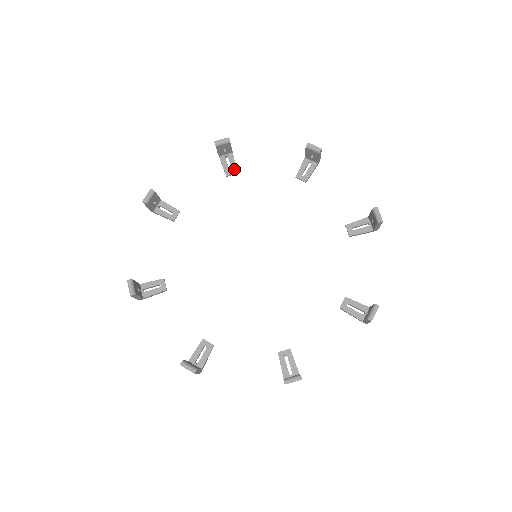
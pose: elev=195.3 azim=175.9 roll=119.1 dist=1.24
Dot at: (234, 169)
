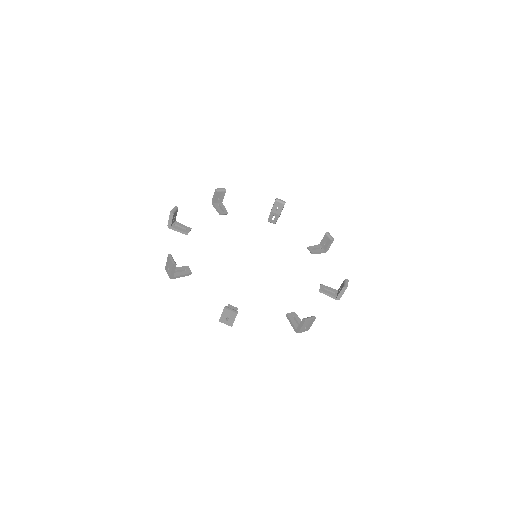
Dot at: (226, 211)
